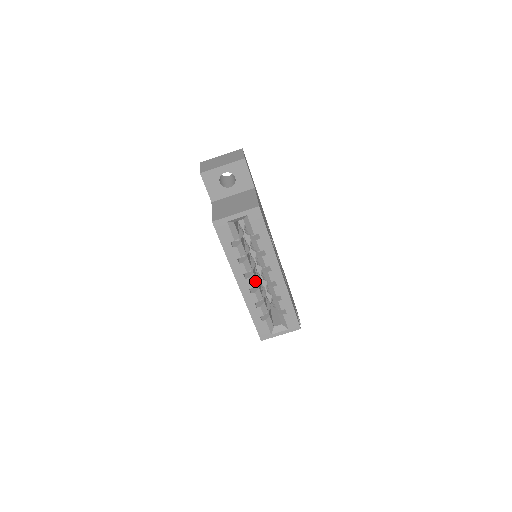
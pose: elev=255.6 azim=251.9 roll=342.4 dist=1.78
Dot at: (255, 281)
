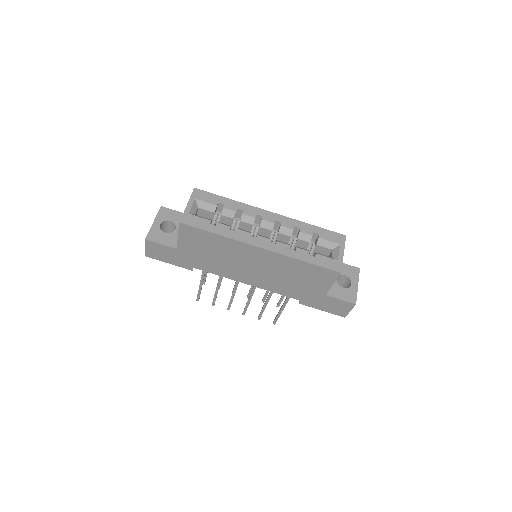
Dot at: (266, 237)
